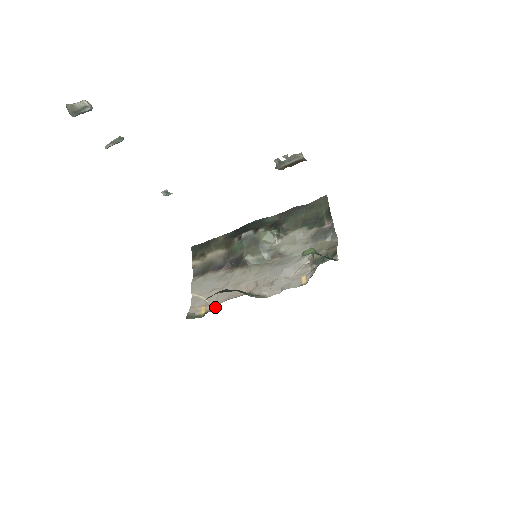
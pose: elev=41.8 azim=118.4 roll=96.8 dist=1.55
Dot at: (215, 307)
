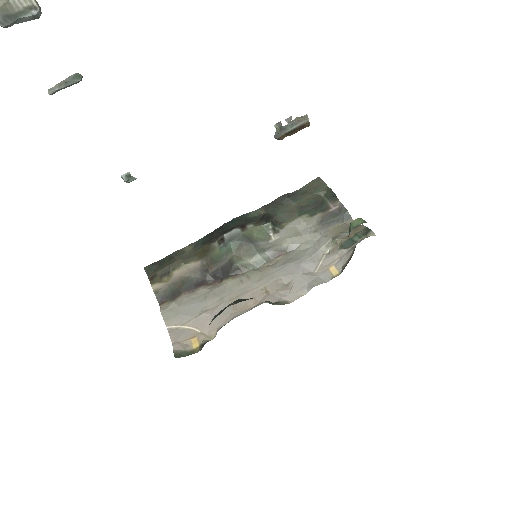
Dot at: (213, 334)
